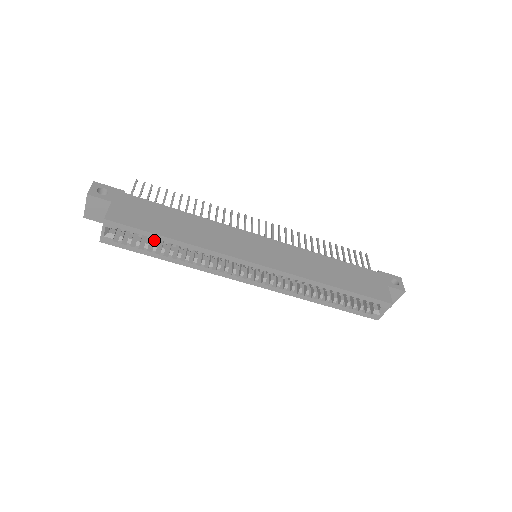
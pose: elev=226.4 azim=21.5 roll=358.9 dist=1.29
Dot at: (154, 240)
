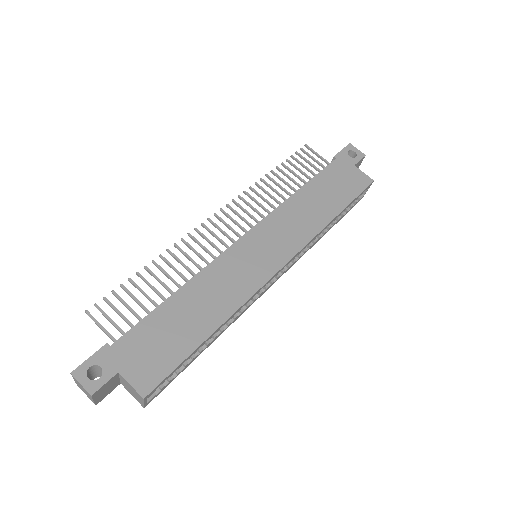
Dot at: occluded
